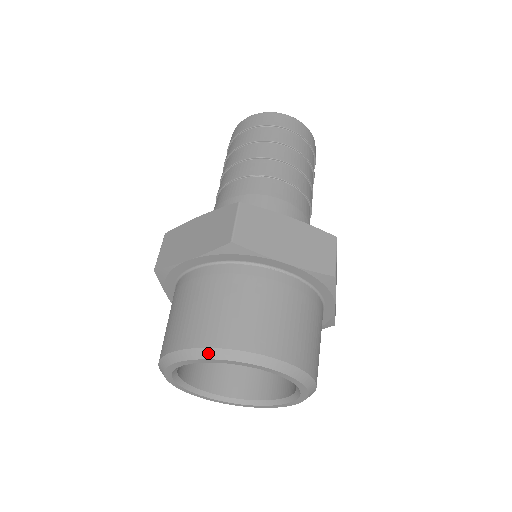
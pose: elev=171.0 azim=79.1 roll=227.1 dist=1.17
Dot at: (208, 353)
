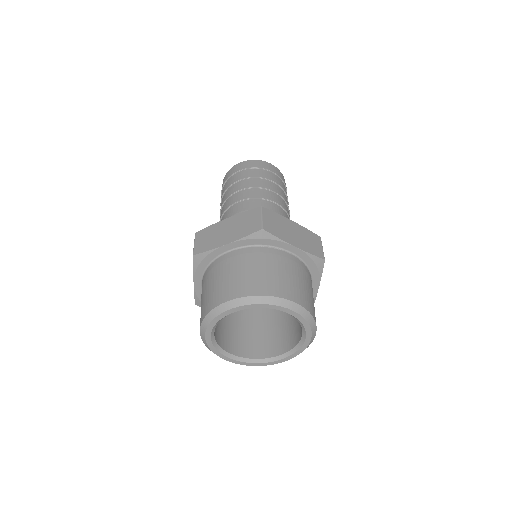
Dot at: (253, 300)
